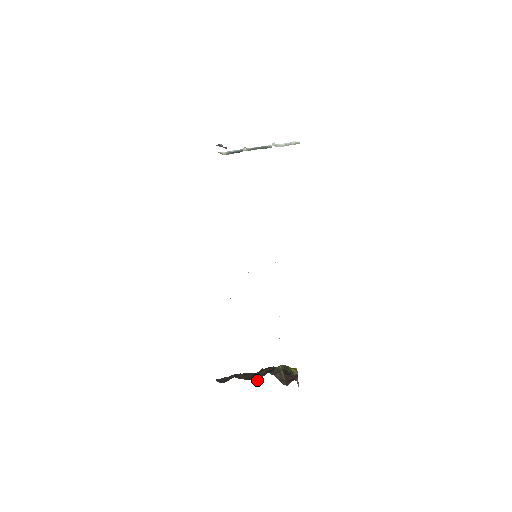
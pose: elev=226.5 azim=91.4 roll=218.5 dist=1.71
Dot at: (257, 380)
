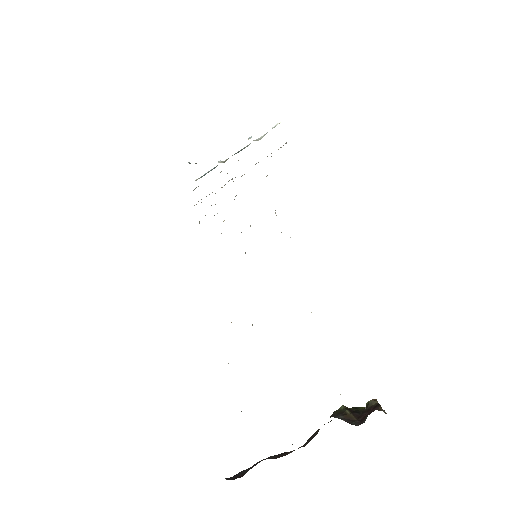
Dot at: (303, 446)
